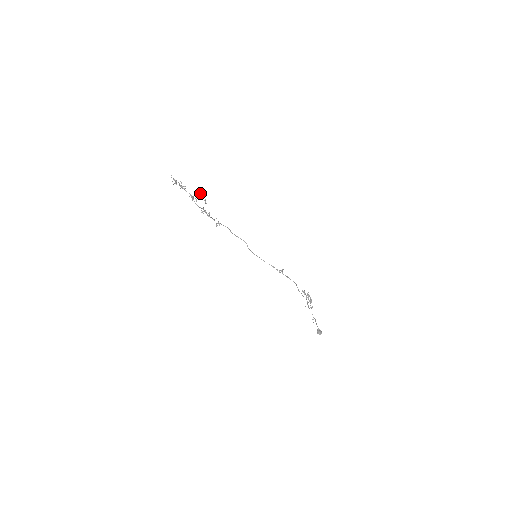
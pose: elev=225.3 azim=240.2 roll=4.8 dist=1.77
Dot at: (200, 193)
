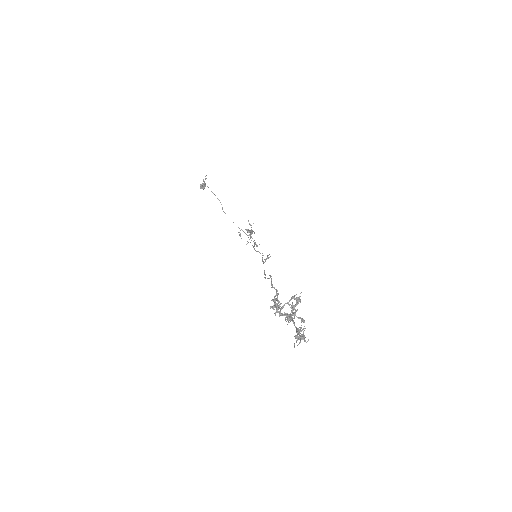
Dot at: occluded
